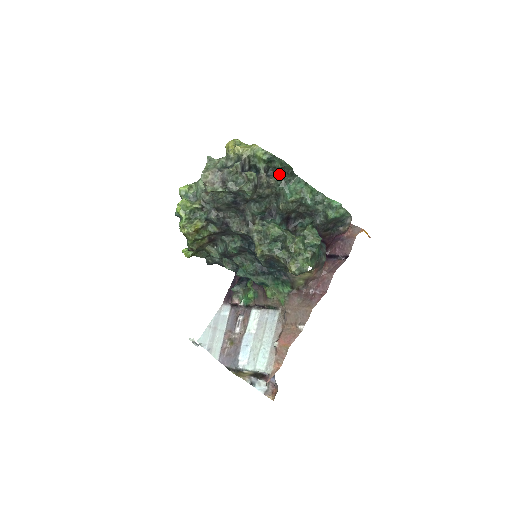
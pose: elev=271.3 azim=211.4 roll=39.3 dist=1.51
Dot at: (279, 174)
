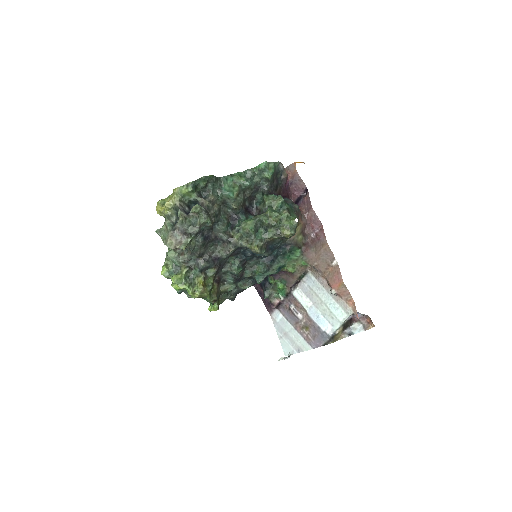
Dot at: (210, 189)
